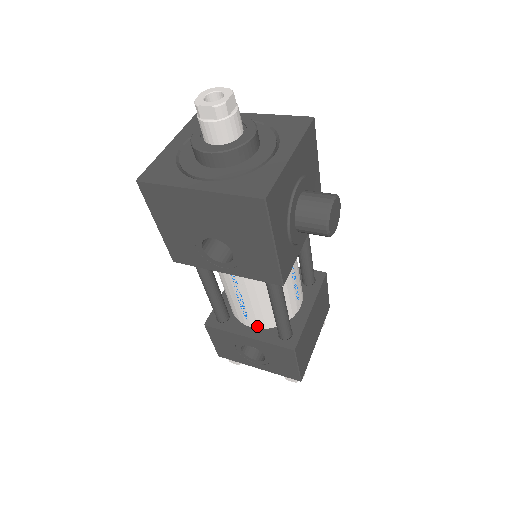
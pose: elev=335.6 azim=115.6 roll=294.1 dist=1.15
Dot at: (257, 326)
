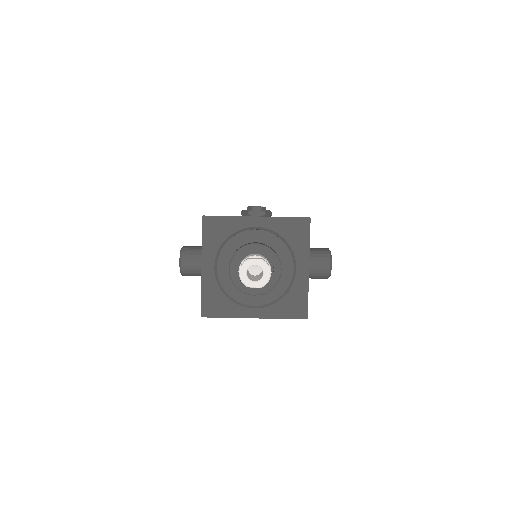
Dot at: occluded
